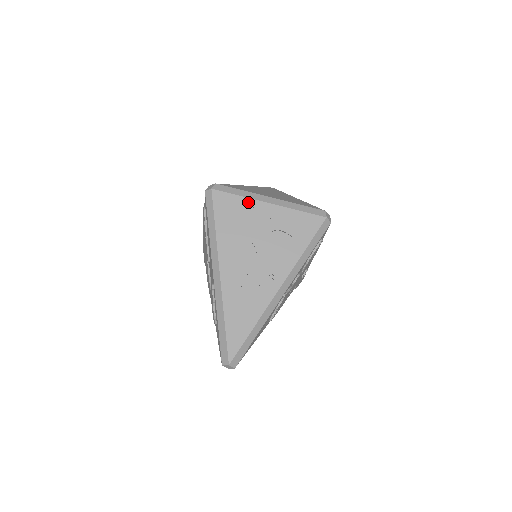
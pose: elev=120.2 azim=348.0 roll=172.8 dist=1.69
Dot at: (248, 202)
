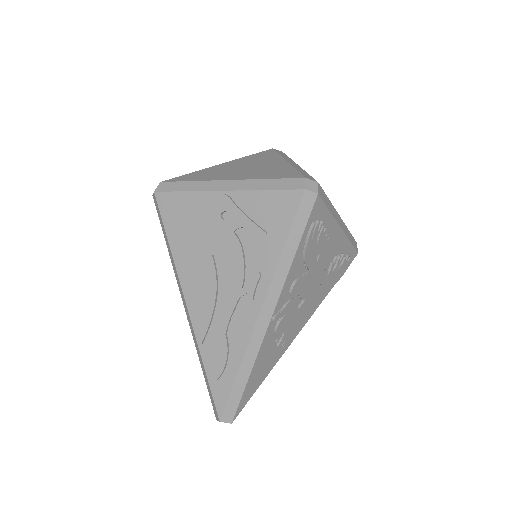
Dot at: (198, 197)
